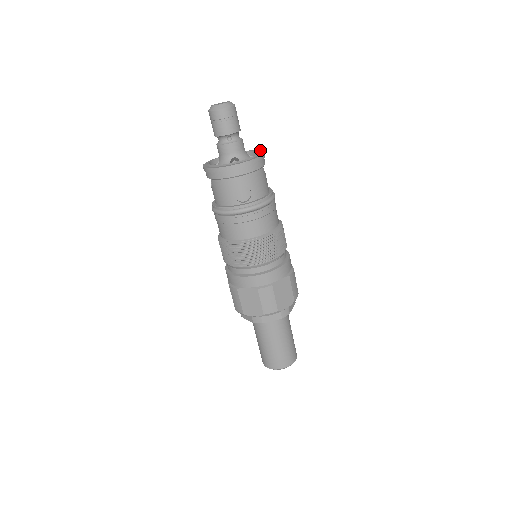
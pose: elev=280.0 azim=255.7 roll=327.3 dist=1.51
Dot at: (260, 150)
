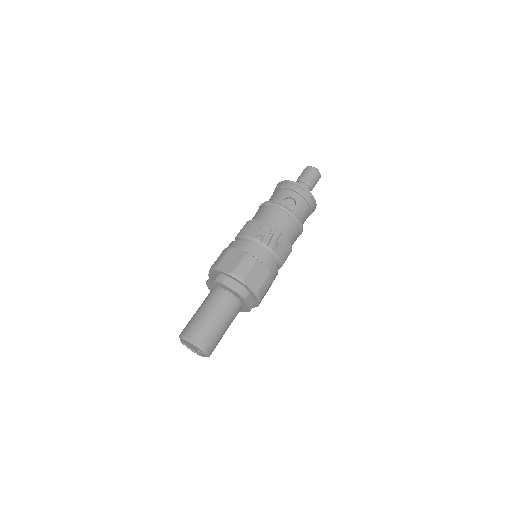
Dot at: occluded
